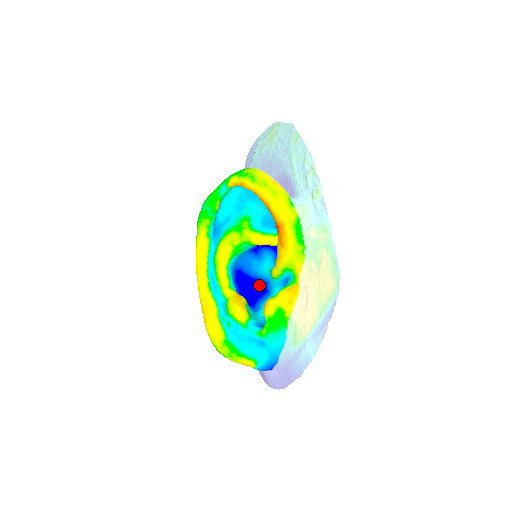
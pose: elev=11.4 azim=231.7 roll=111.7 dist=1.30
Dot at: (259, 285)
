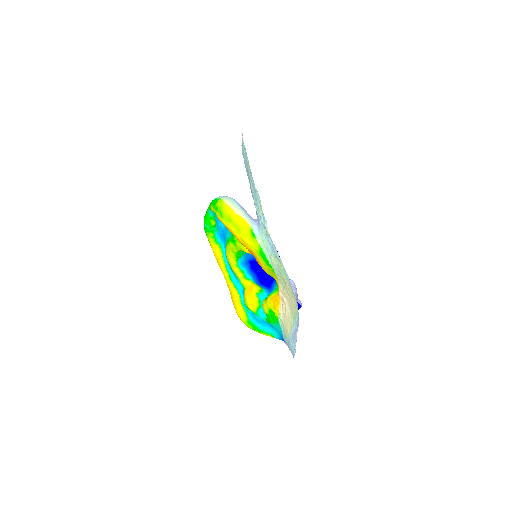
Dot at: occluded
